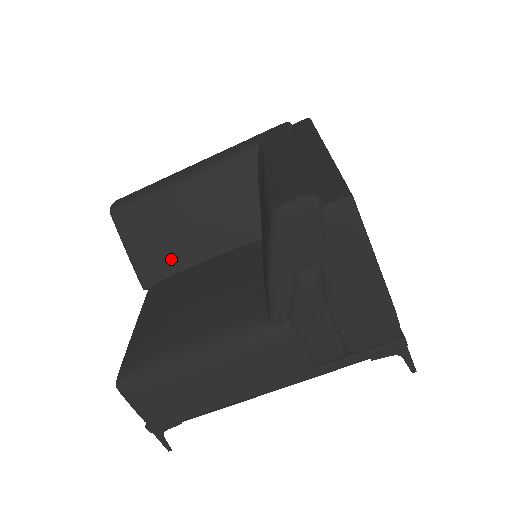
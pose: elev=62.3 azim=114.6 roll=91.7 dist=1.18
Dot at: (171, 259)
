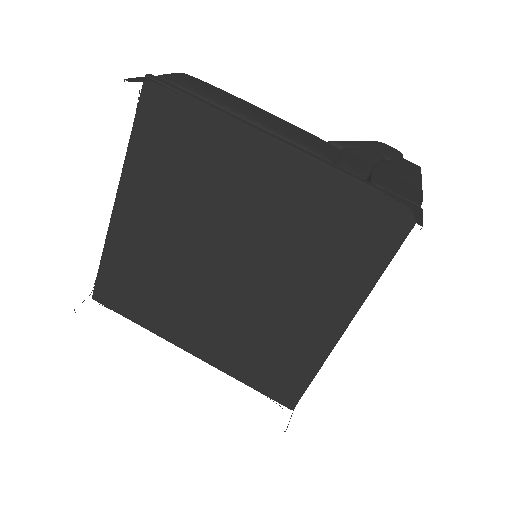
Dot at: occluded
